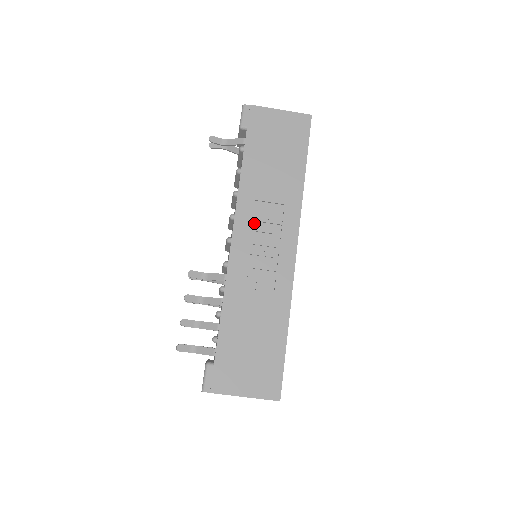
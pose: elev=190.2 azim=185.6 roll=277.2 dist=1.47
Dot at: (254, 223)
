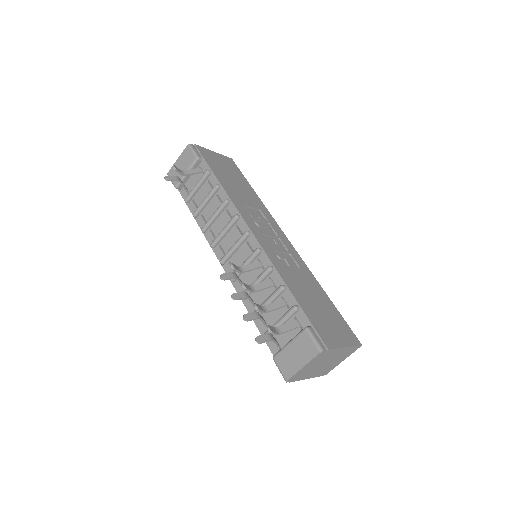
Dot at: (254, 220)
